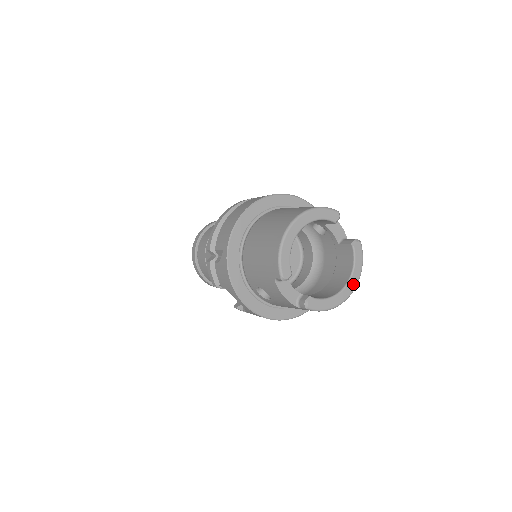
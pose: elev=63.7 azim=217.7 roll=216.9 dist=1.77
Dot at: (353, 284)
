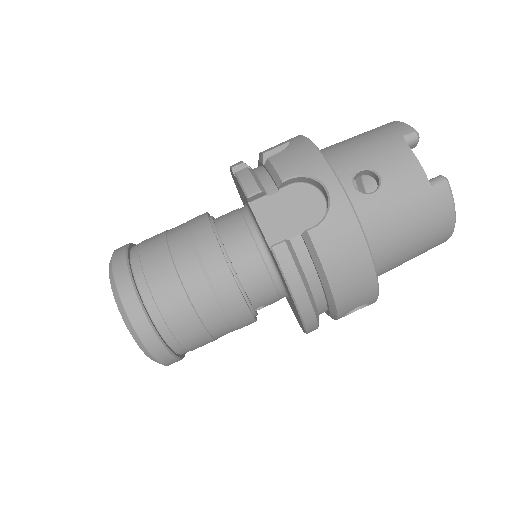
Dot at: occluded
